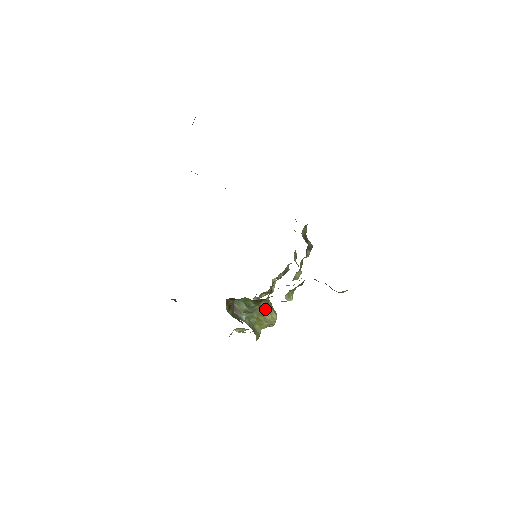
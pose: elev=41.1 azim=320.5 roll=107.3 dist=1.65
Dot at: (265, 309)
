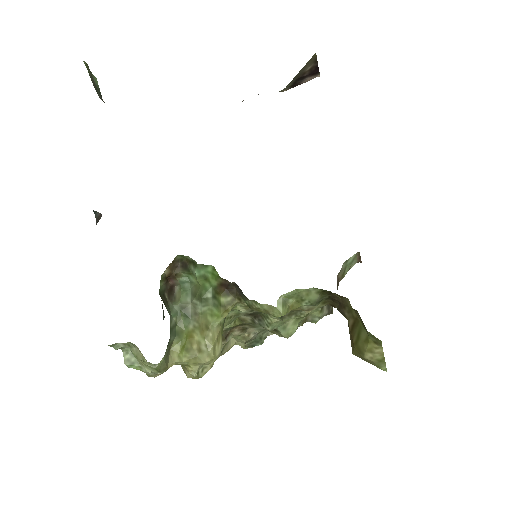
Dot at: (217, 322)
